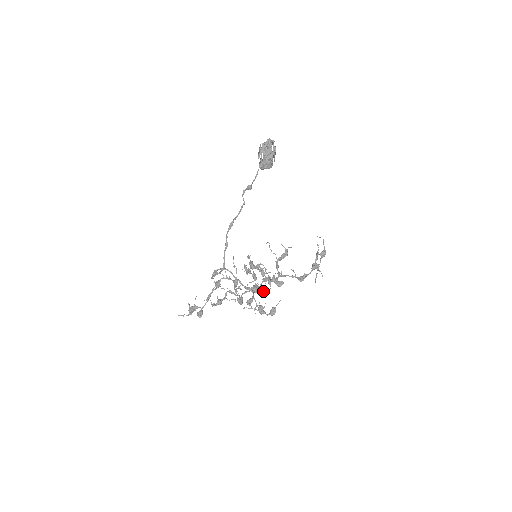
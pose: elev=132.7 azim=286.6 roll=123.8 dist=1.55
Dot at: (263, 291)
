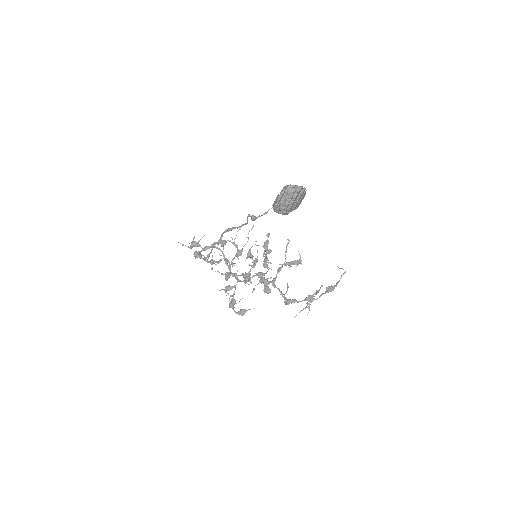
Dot at: (251, 283)
